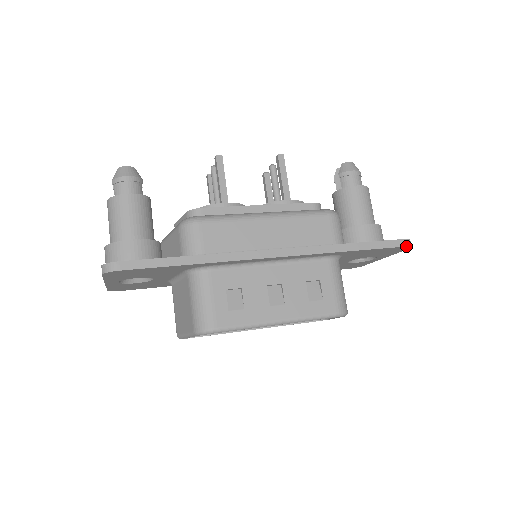
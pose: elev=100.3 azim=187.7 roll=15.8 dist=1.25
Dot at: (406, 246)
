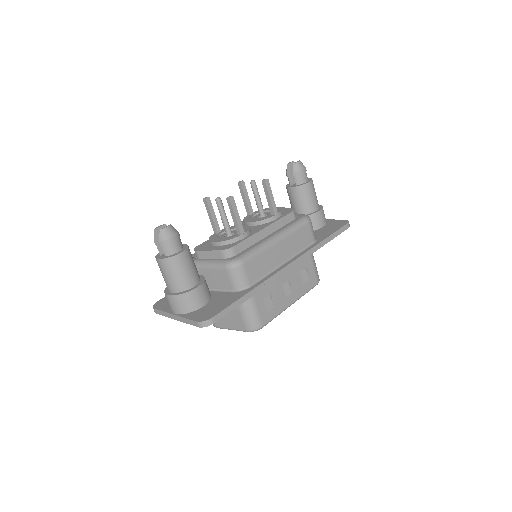
Dot at: occluded
